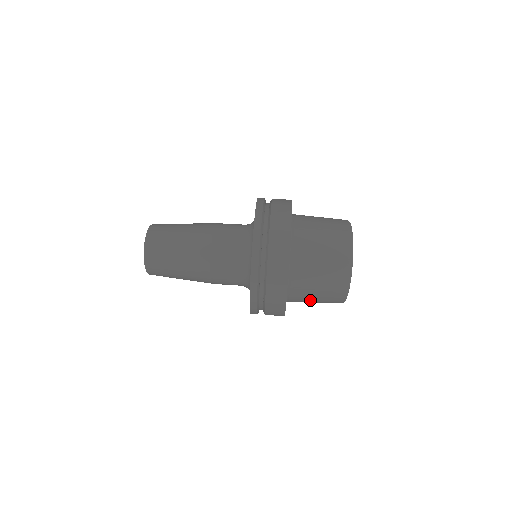
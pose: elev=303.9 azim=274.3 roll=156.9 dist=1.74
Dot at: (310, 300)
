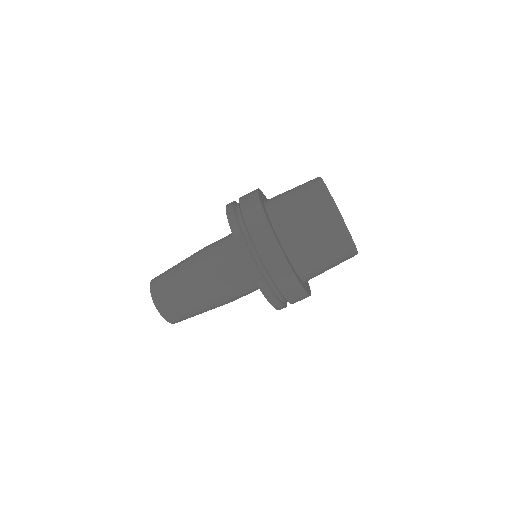
Dot at: occluded
